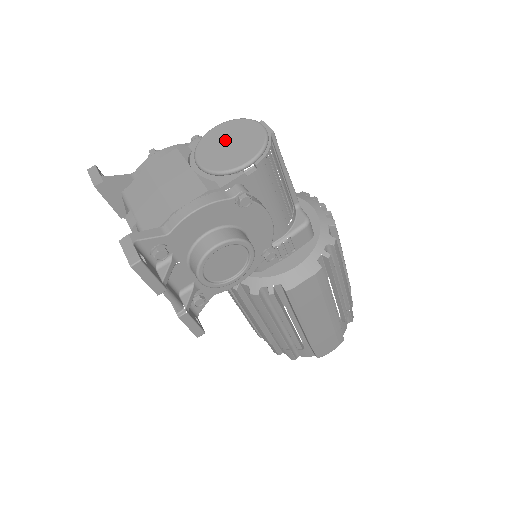
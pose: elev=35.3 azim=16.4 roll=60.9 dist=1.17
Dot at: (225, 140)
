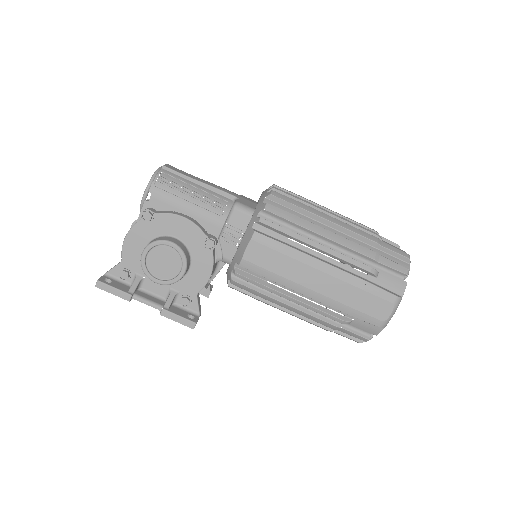
Dot at: occluded
